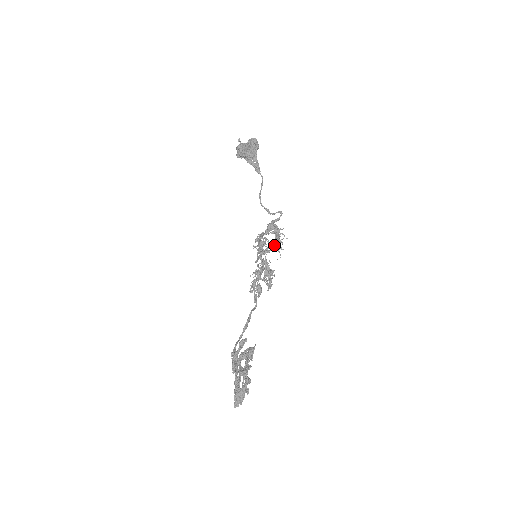
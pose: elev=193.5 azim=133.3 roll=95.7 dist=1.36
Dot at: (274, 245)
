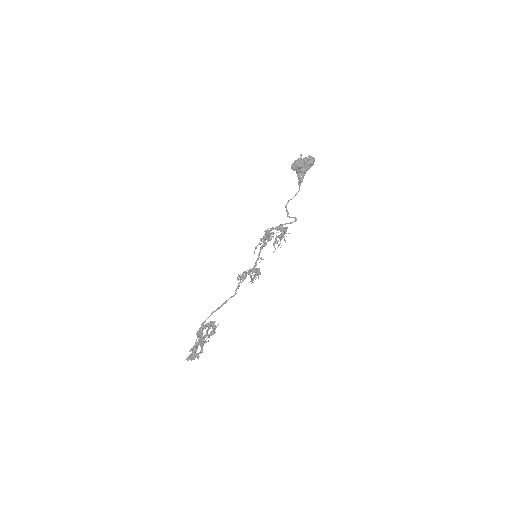
Dot at: (276, 241)
